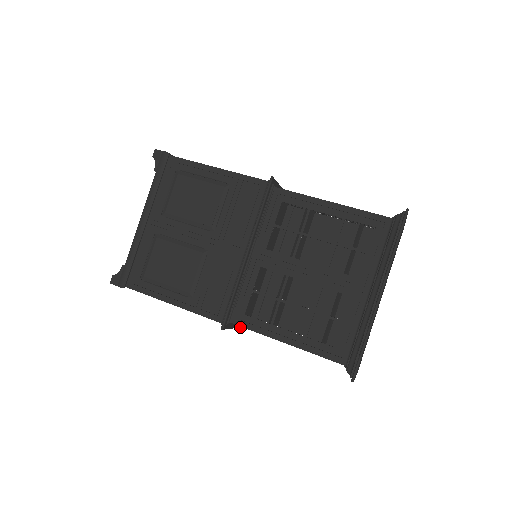
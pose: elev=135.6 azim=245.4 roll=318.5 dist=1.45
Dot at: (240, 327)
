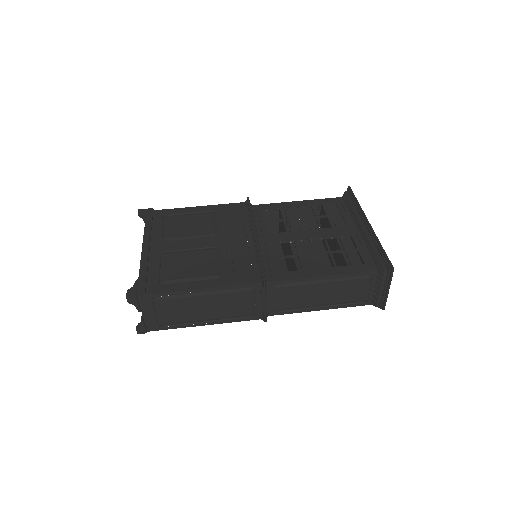
Dot at: (266, 320)
